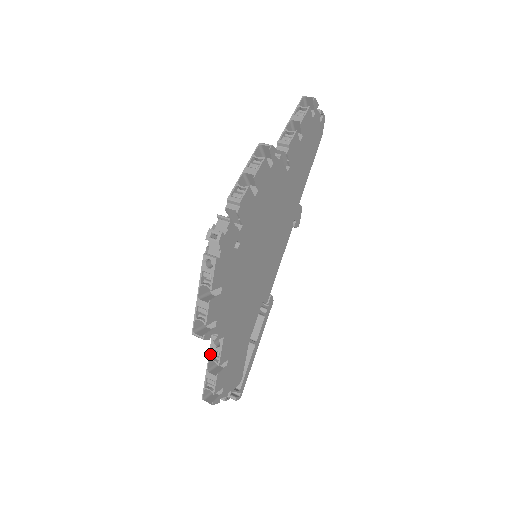
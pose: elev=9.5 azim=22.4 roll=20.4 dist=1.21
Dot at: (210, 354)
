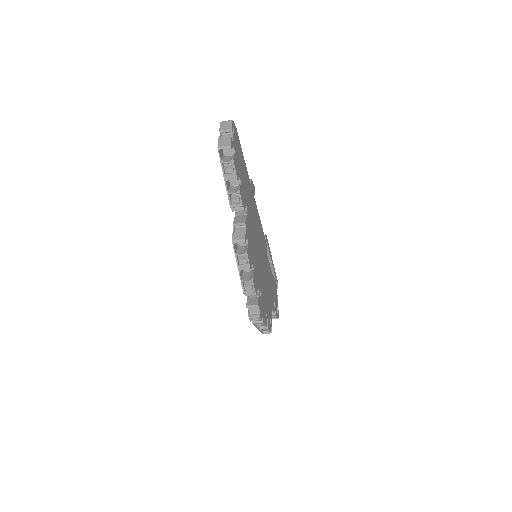
Dot at: occluded
